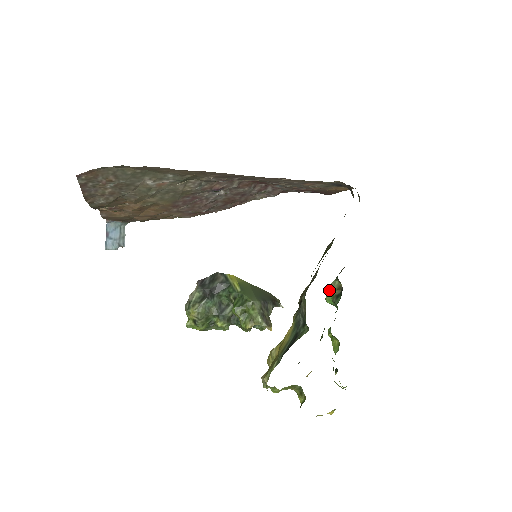
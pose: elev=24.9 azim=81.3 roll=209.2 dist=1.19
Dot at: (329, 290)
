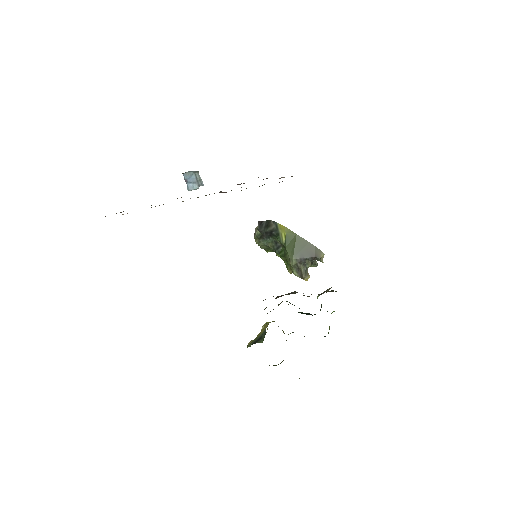
Dot at: occluded
